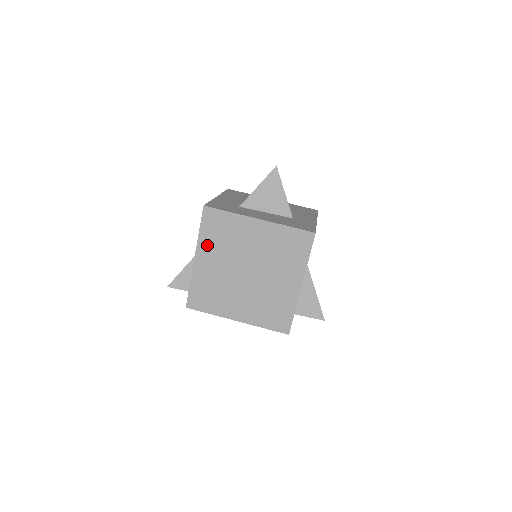
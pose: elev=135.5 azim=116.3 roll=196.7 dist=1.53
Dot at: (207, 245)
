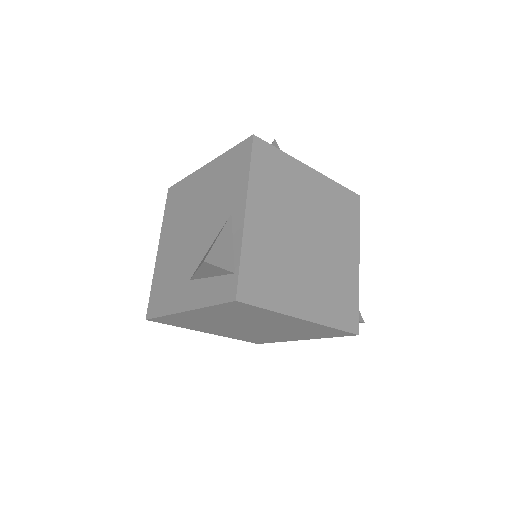
Dot at: (260, 193)
